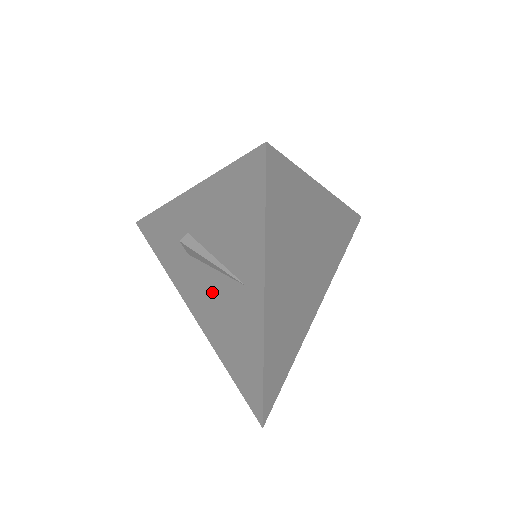
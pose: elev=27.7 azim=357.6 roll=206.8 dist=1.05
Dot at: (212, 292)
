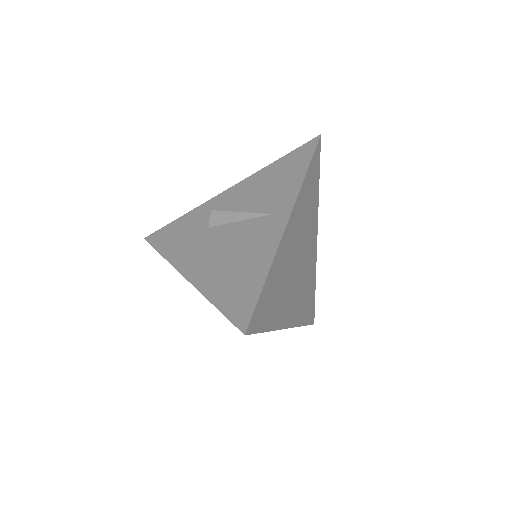
Dot at: (226, 240)
